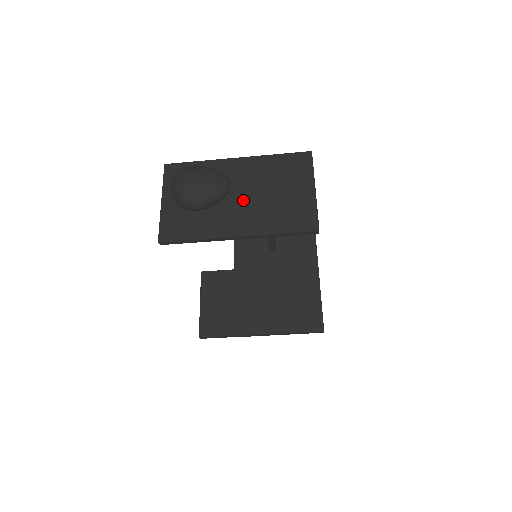
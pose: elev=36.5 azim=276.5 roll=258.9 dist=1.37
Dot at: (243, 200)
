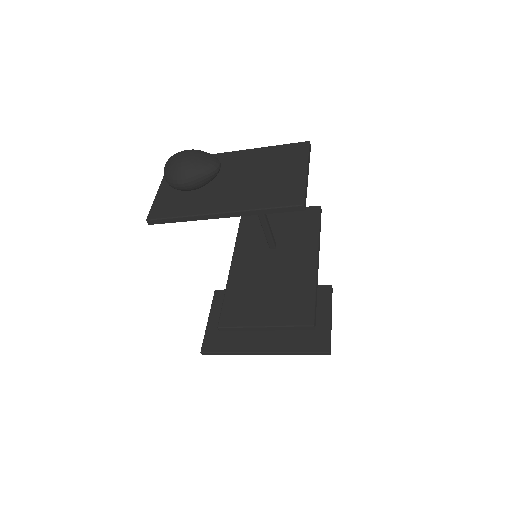
Dot at: (234, 183)
